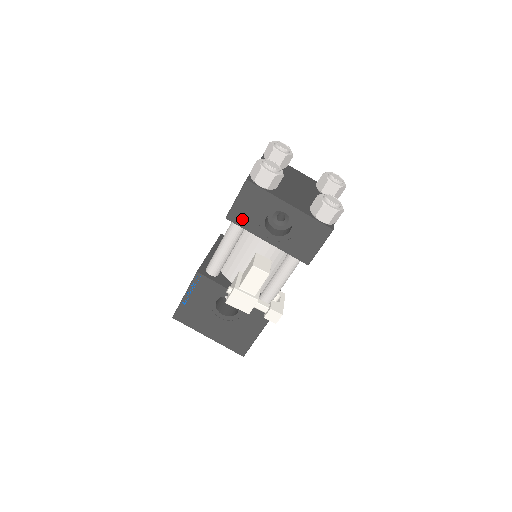
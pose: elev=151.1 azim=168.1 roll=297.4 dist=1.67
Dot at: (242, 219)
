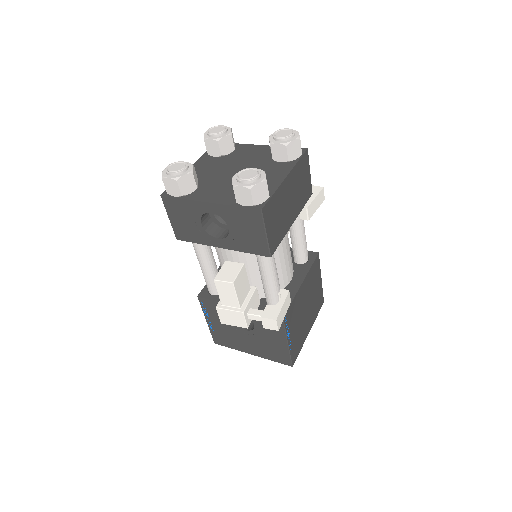
Dot at: (187, 234)
